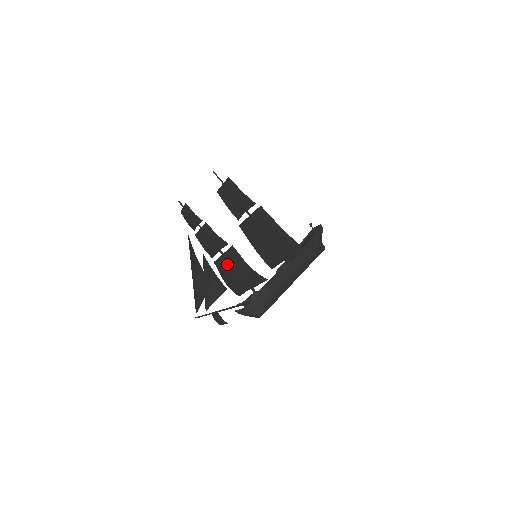
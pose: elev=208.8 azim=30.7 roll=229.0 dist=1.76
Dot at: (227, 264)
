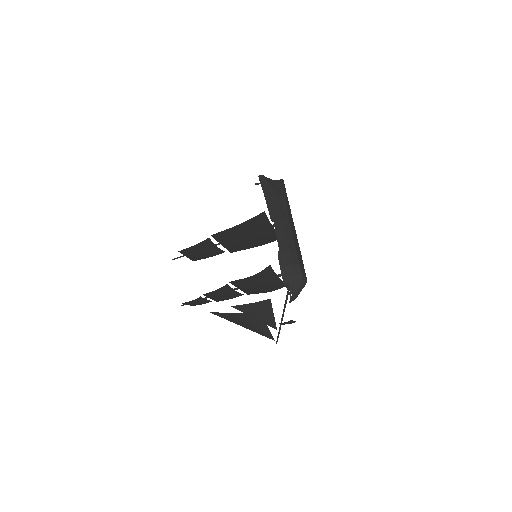
Dot at: (249, 289)
